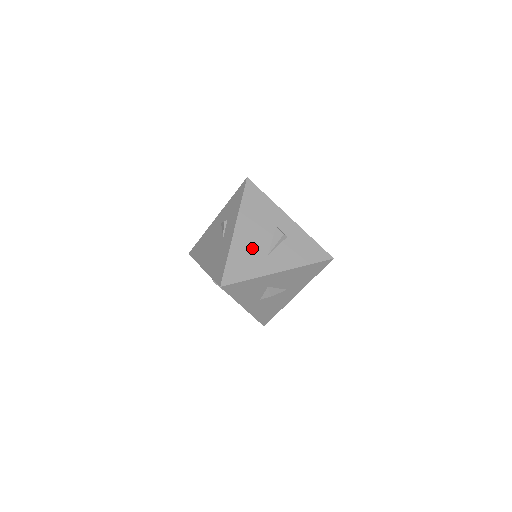
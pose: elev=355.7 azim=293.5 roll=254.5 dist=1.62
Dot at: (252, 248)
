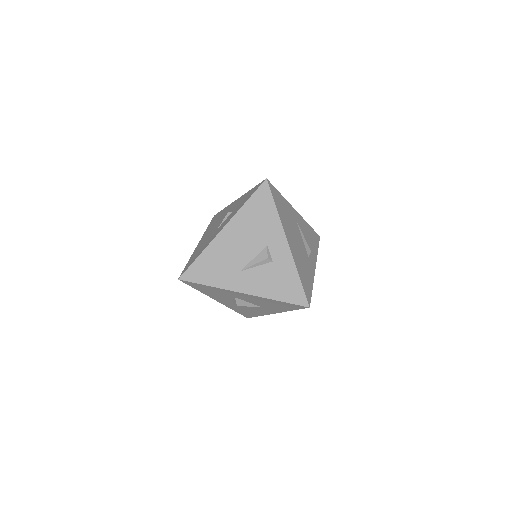
Dot at: (229, 256)
